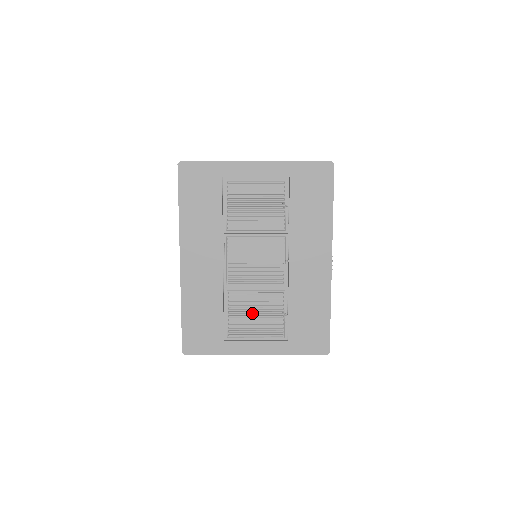
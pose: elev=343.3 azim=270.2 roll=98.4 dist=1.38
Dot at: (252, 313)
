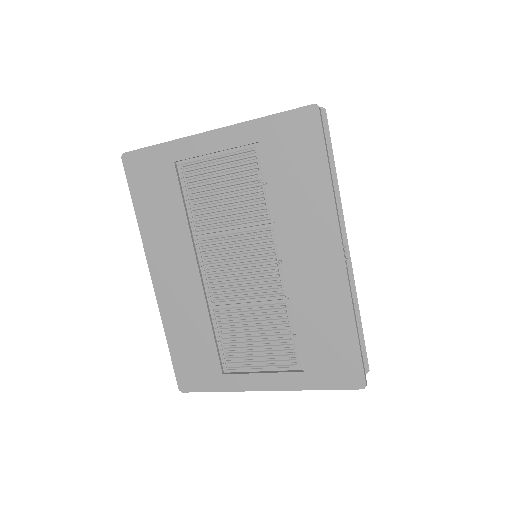
Dot at: (250, 336)
